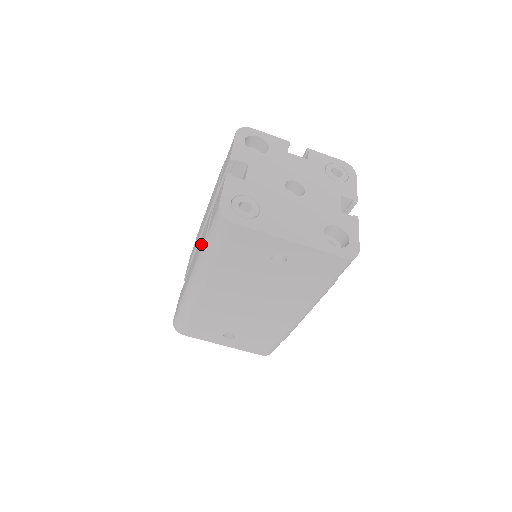
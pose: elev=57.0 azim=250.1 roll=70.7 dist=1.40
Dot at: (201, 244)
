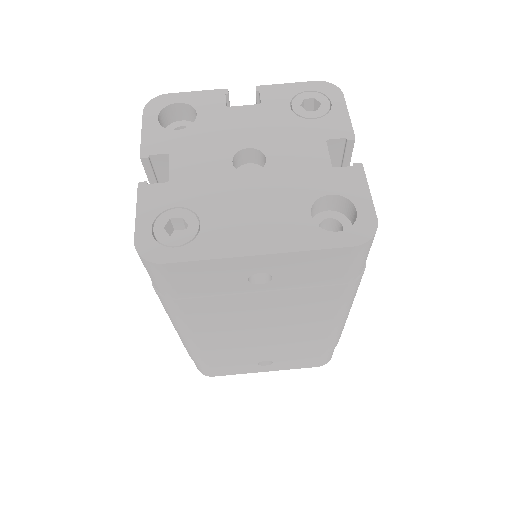
Dot at: occluded
